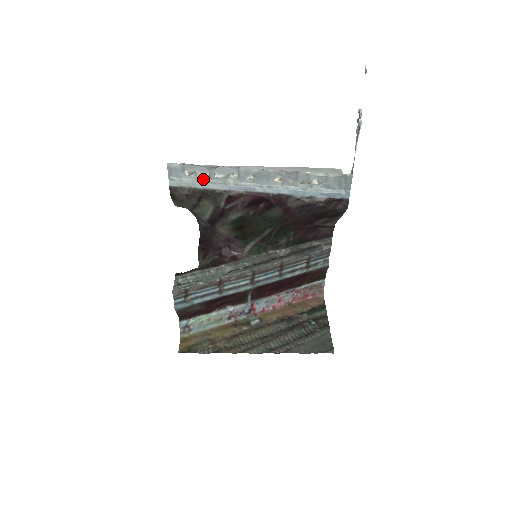
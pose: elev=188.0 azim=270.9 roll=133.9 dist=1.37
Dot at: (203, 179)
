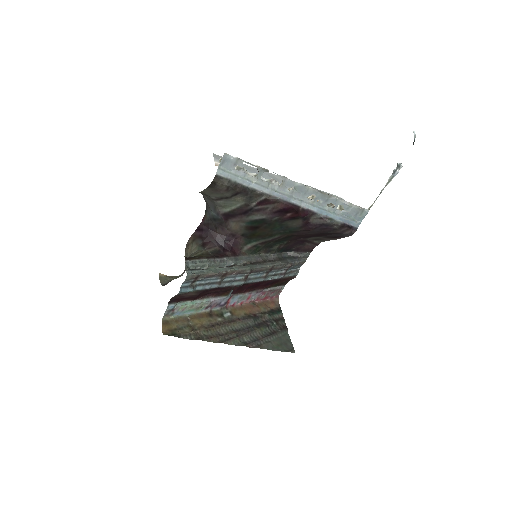
Dot at: (249, 177)
